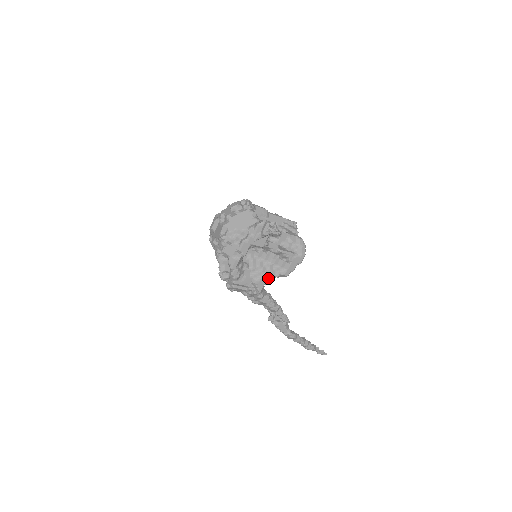
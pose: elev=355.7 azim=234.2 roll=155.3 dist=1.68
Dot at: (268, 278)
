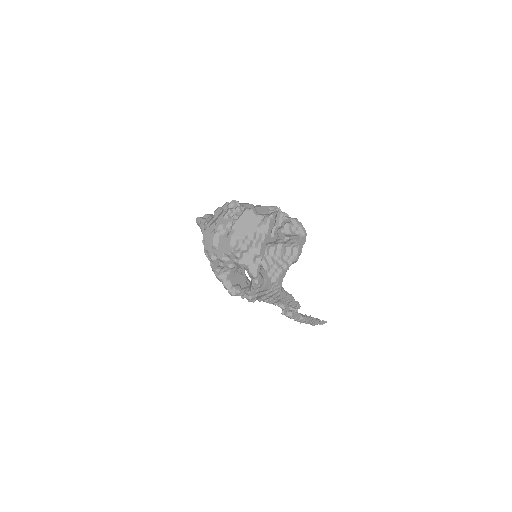
Dot at: (284, 271)
